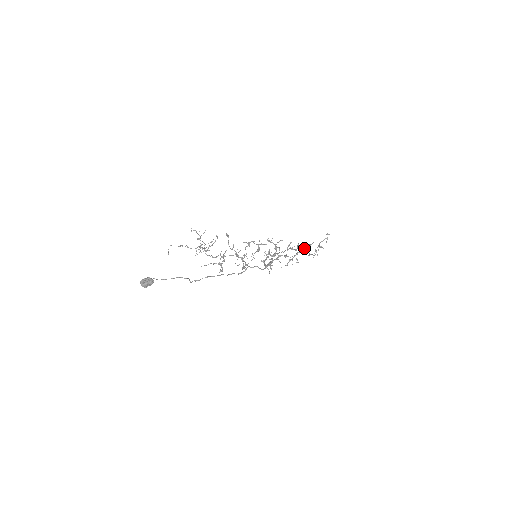
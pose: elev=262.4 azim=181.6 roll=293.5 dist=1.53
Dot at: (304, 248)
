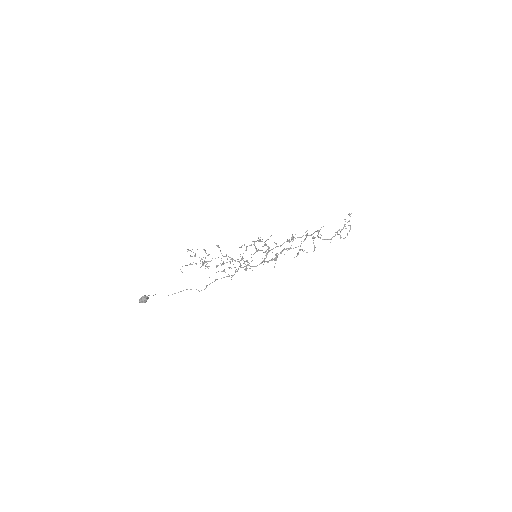
Dot at: (317, 235)
